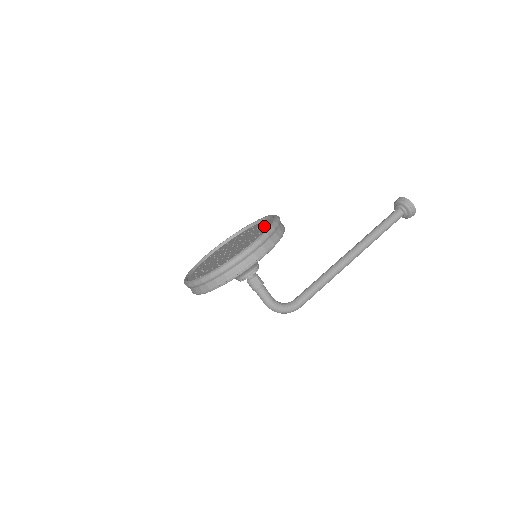
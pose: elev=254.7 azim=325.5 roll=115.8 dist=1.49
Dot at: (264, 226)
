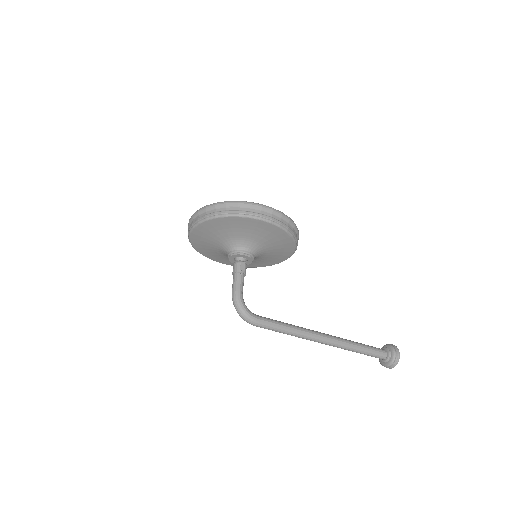
Dot at: occluded
